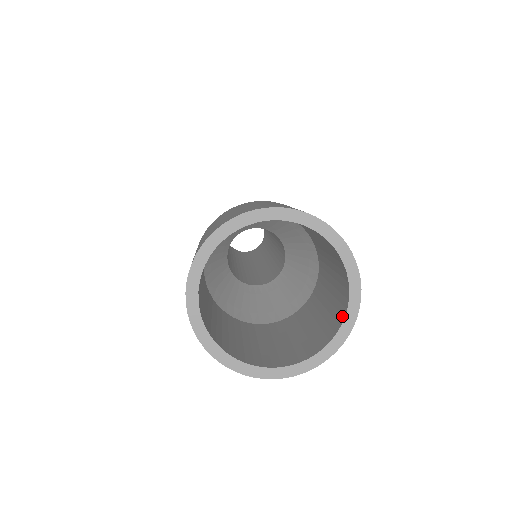
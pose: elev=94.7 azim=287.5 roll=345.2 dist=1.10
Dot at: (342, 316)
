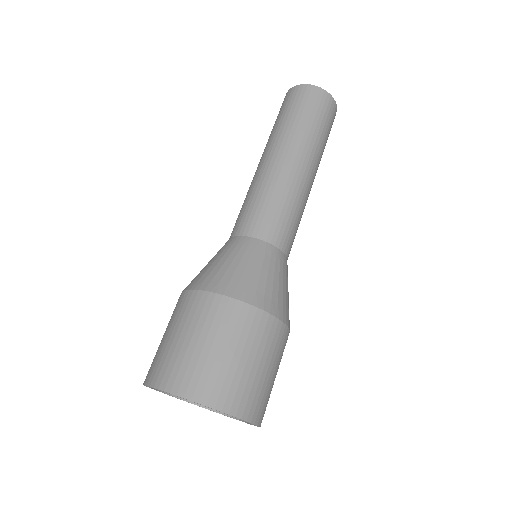
Dot at: occluded
